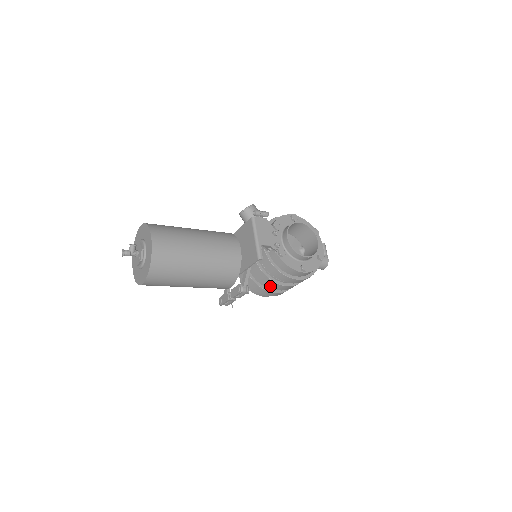
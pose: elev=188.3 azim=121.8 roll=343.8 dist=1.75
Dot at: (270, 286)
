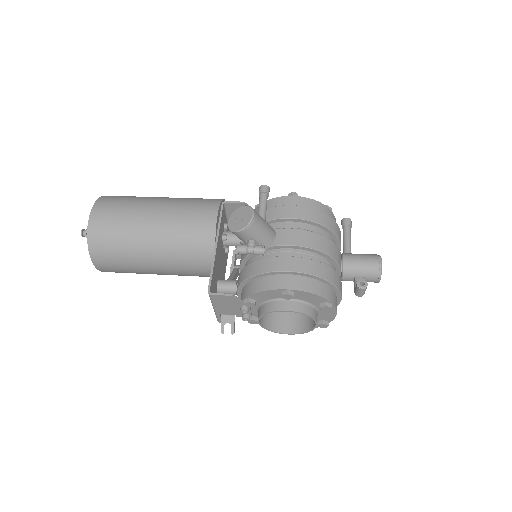
Dot at: occluded
